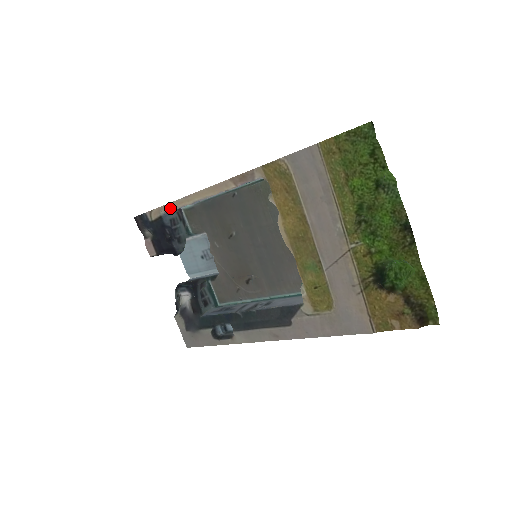
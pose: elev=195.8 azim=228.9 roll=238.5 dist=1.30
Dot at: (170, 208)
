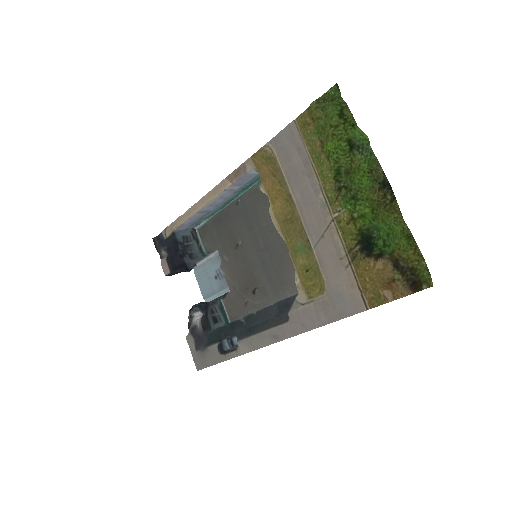
Dot at: (180, 221)
